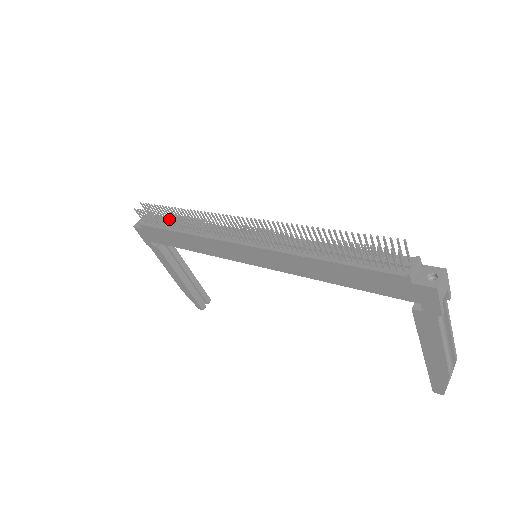
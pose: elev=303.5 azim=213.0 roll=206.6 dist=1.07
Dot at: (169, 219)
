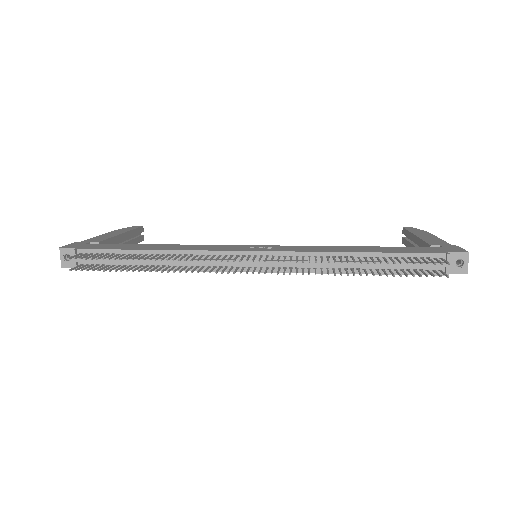
Dot at: occluded
